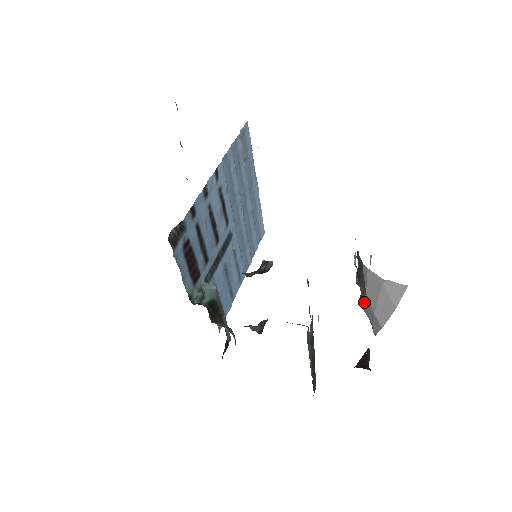
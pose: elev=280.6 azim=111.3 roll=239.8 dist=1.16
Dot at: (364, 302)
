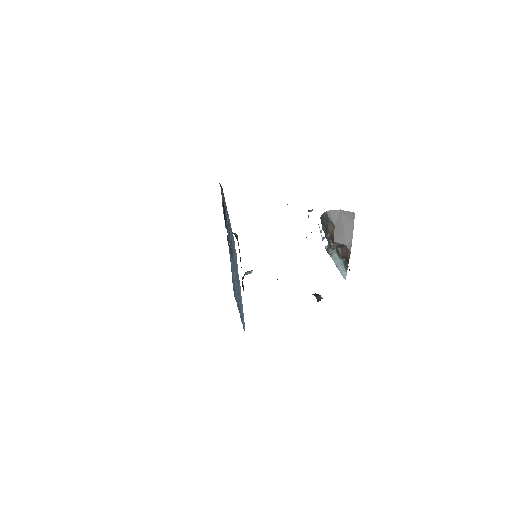
Dot at: (335, 234)
